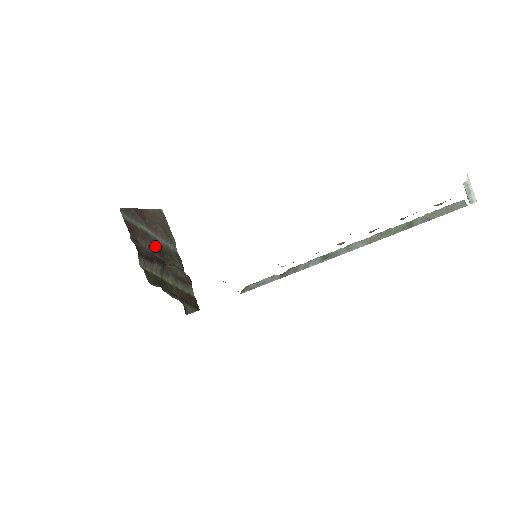
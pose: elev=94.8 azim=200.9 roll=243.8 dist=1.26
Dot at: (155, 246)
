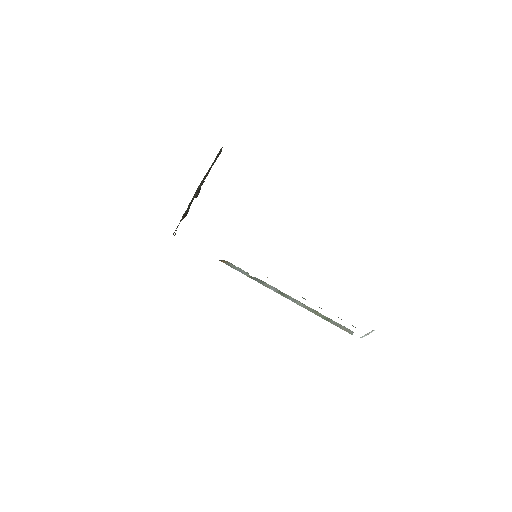
Dot at: occluded
